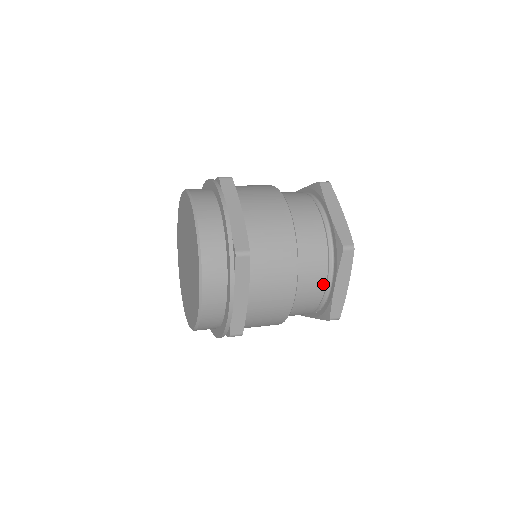
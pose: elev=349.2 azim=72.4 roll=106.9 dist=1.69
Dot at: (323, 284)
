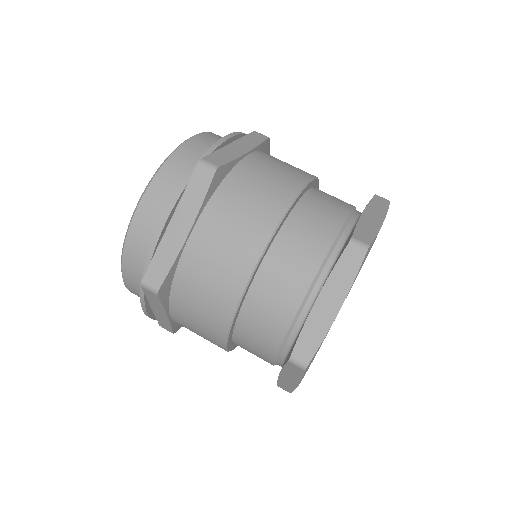
Dot at: (270, 360)
